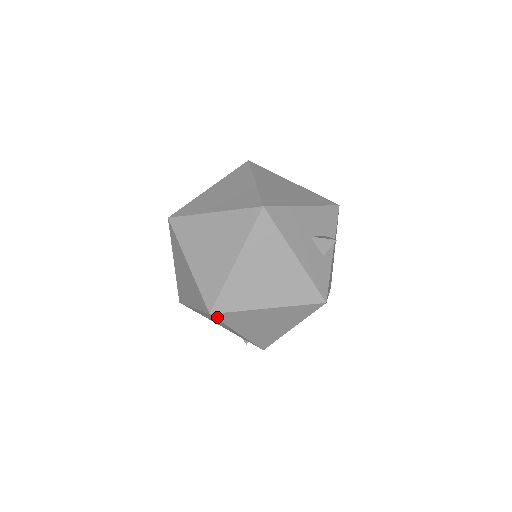
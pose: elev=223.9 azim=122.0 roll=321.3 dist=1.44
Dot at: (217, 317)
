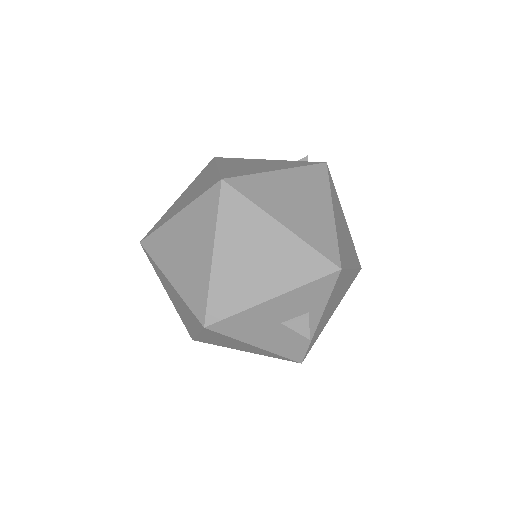
Dot at: occluded
